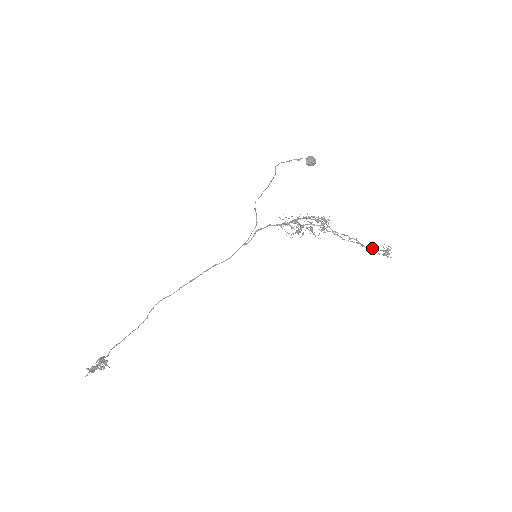
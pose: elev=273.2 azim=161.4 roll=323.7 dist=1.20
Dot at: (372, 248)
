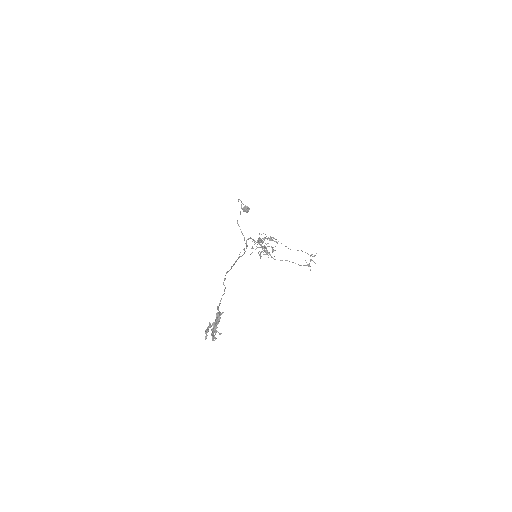
Dot at: (301, 265)
